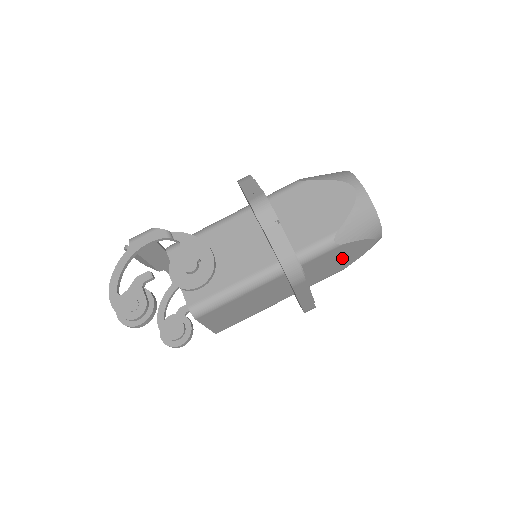
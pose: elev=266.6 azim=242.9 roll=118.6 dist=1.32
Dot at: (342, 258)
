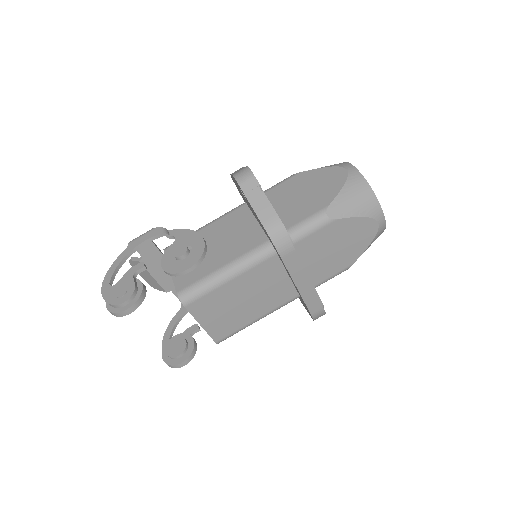
Dot at: (343, 244)
